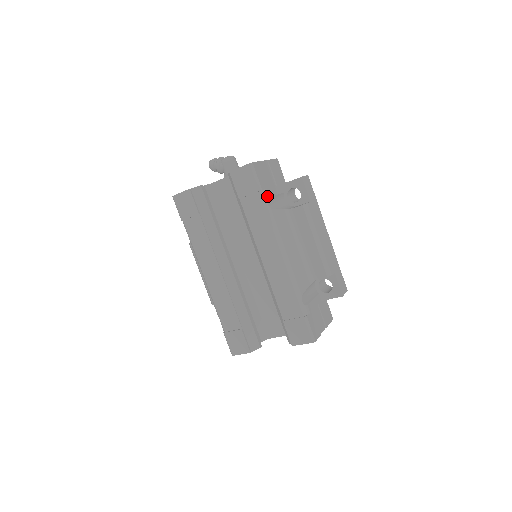
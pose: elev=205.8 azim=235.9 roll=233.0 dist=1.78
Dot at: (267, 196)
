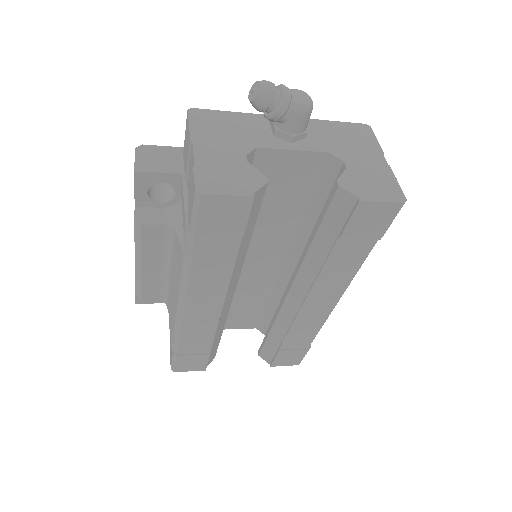
Dot at: occluded
